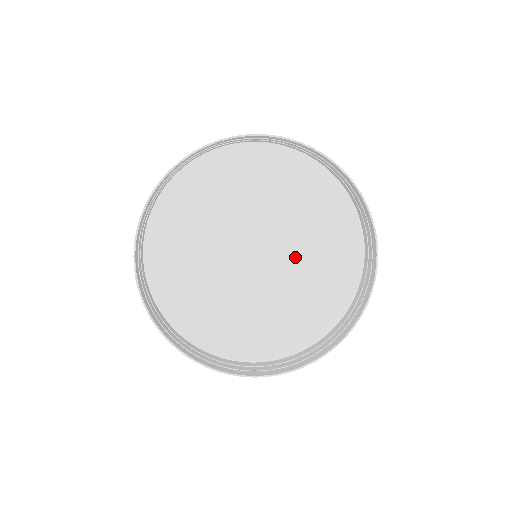
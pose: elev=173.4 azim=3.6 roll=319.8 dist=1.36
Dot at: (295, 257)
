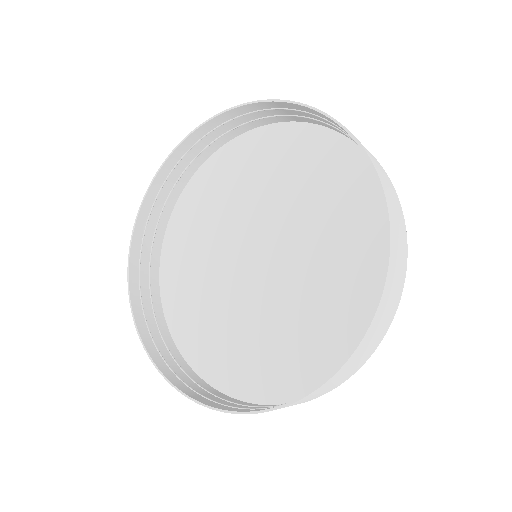
Dot at: (292, 218)
